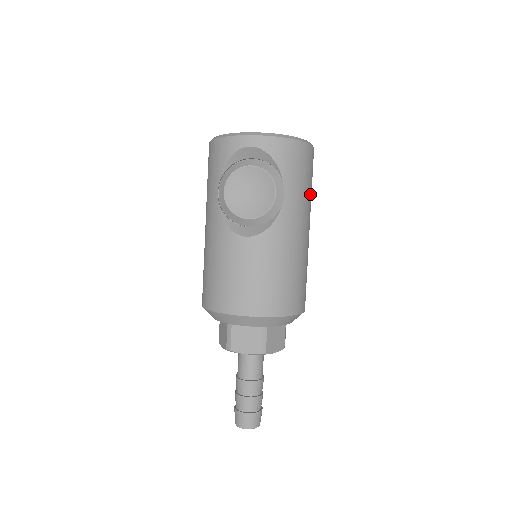
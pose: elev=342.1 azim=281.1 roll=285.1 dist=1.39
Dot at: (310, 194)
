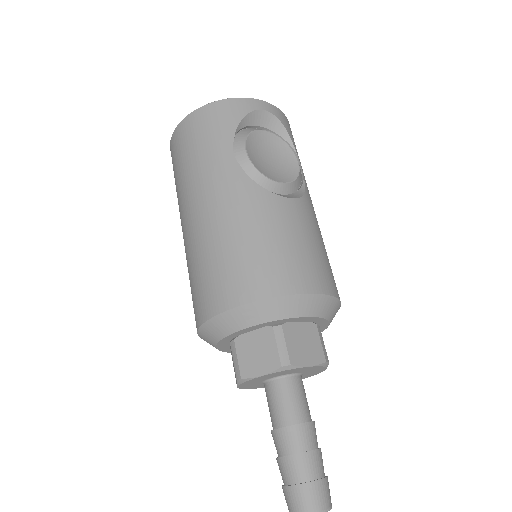
Dot at: occluded
